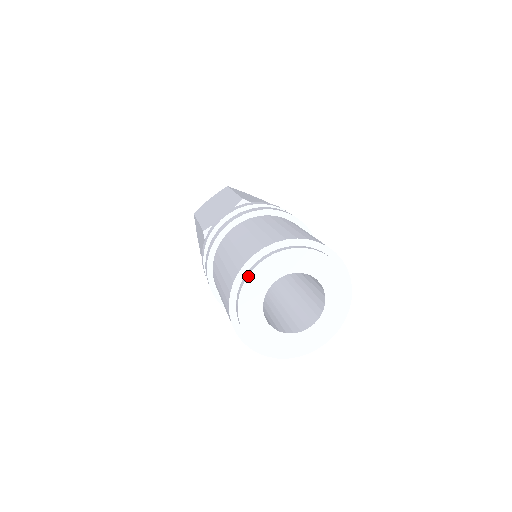
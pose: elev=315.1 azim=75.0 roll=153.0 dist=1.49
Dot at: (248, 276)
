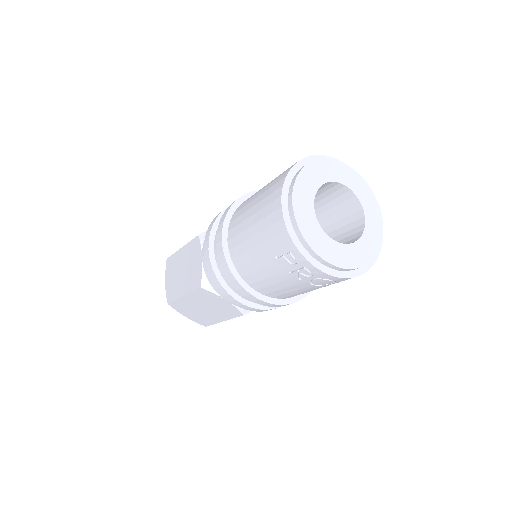
Dot at: (301, 170)
